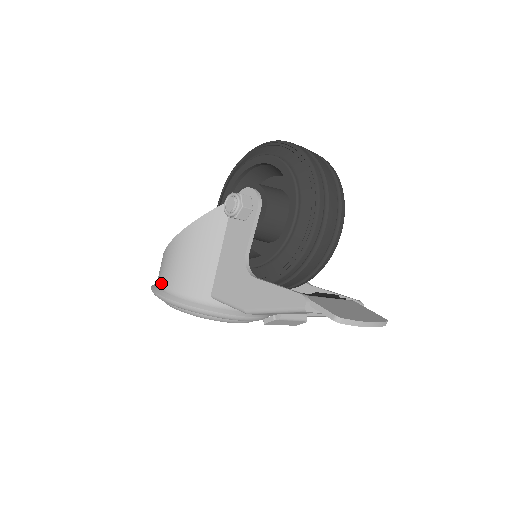
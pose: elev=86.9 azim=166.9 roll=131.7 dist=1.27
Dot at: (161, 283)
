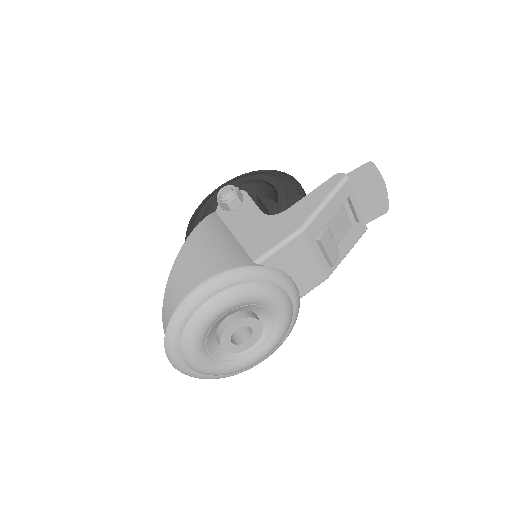
Dot at: (189, 289)
